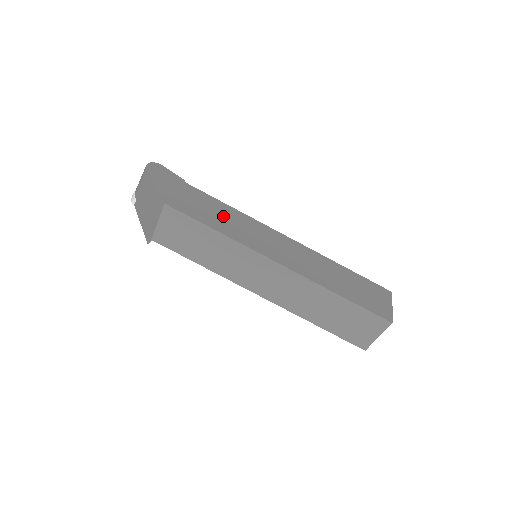
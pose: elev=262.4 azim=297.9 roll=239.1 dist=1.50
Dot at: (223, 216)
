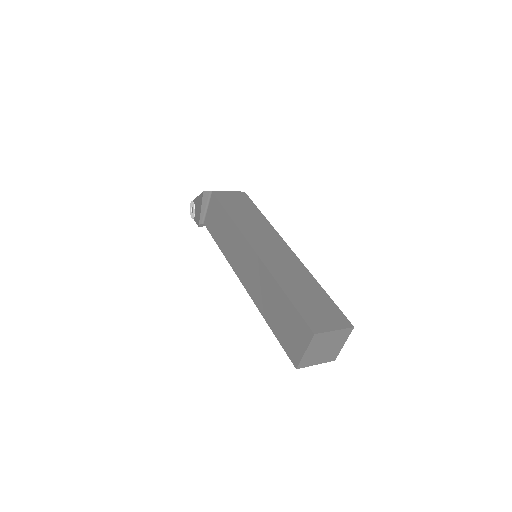
Dot at: occluded
